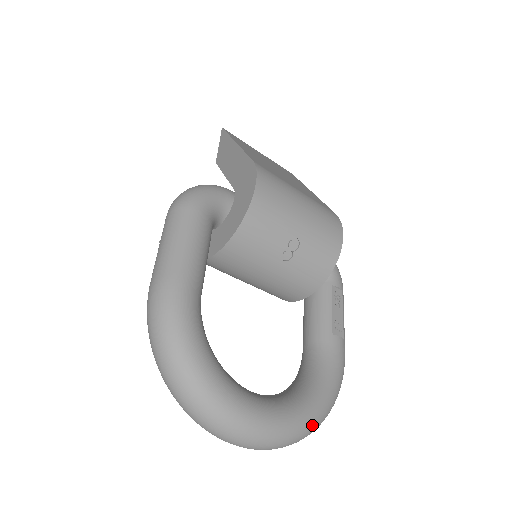
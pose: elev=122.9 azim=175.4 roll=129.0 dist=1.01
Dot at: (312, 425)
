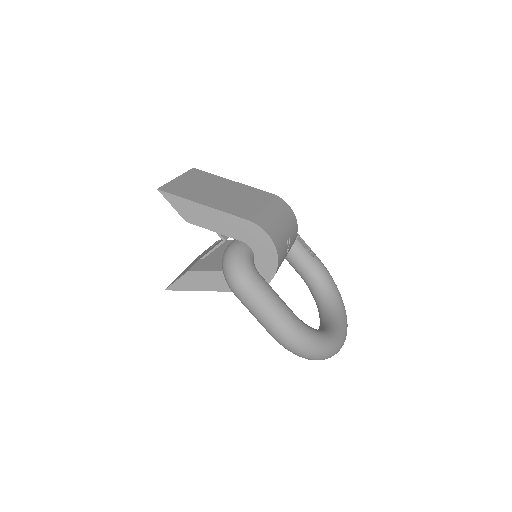
Dot at: occluded
